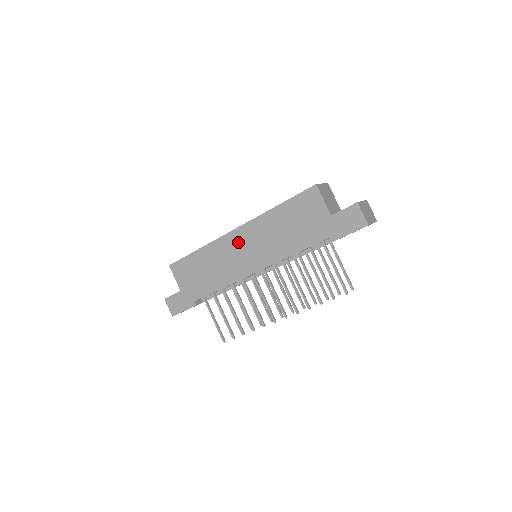
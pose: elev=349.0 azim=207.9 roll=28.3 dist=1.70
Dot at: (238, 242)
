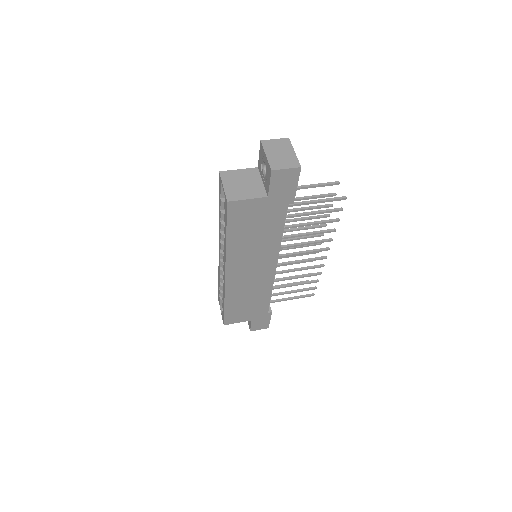
Dot at: (239, 275)
